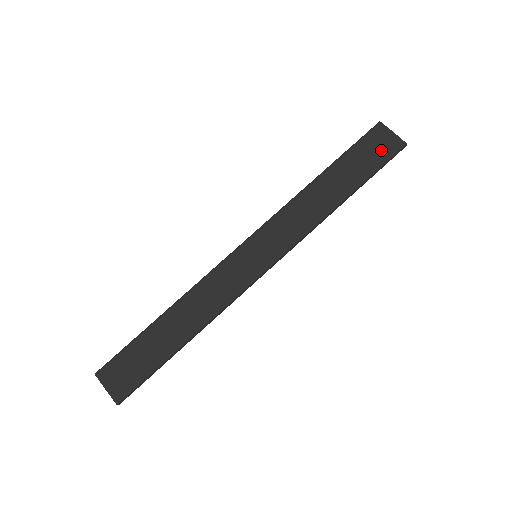
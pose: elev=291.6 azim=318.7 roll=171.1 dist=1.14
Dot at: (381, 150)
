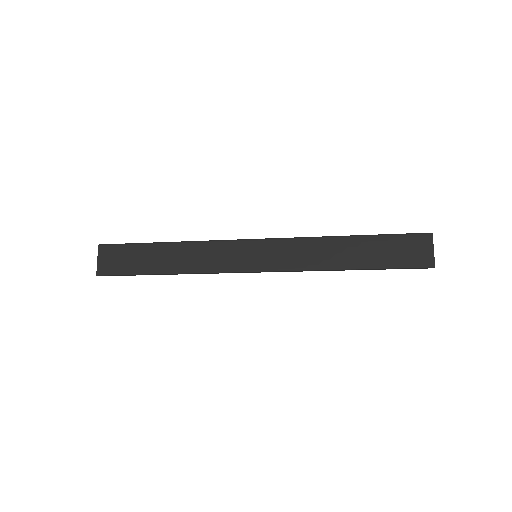
Dot at: (411, 256)
